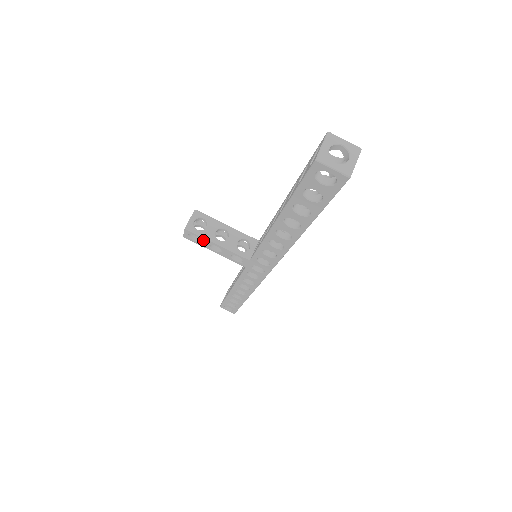
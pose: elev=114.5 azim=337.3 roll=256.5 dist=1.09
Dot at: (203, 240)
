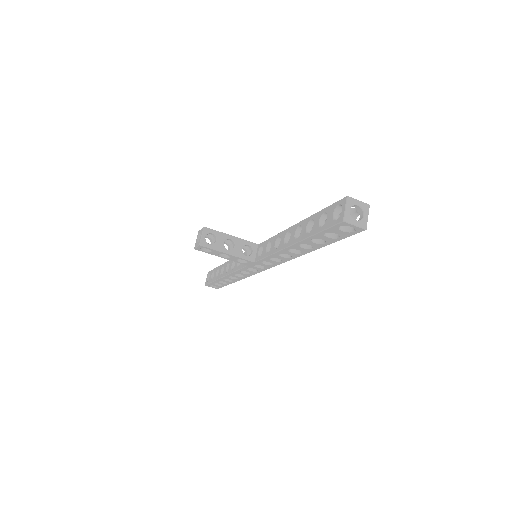
Dot at: (214, 251)
